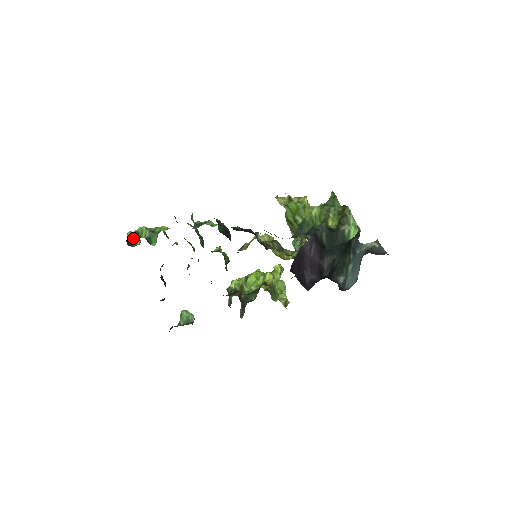
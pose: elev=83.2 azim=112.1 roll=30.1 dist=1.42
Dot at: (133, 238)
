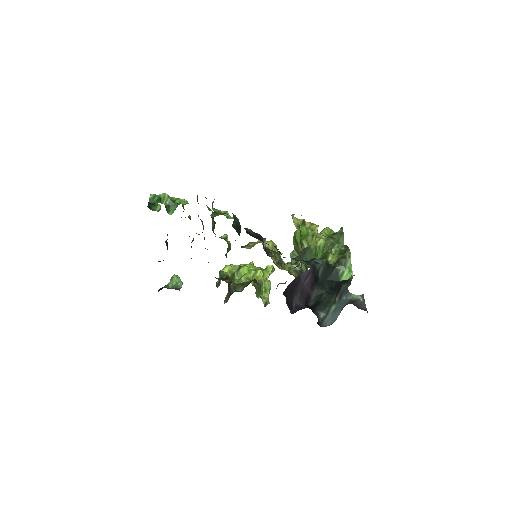
Dot at: (154, 201)
